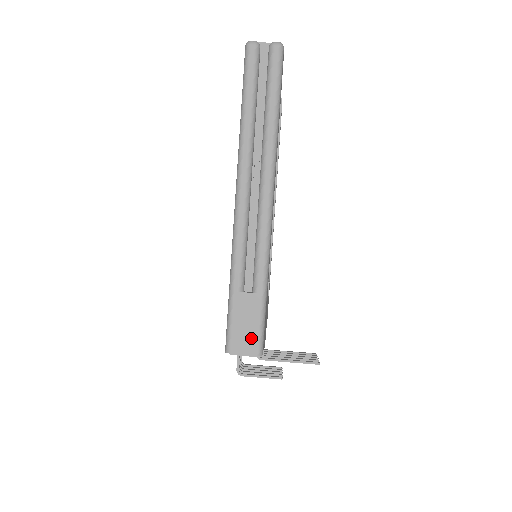
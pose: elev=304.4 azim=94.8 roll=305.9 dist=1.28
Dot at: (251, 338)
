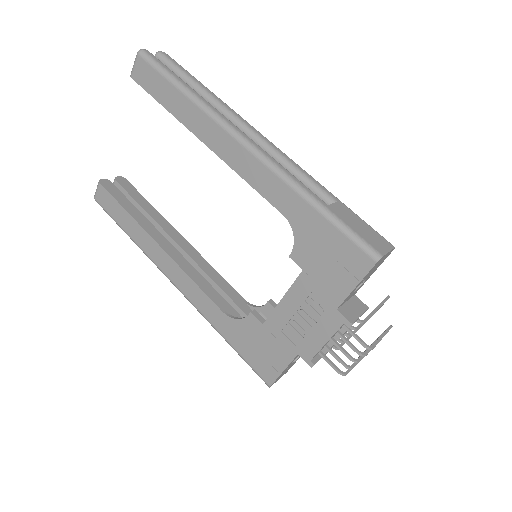
Dot at: (376, 236)
